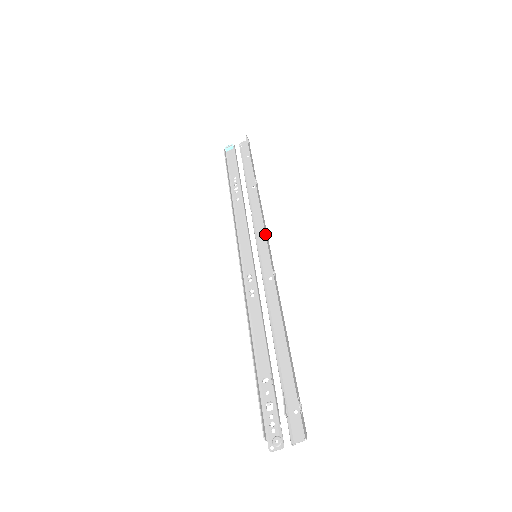
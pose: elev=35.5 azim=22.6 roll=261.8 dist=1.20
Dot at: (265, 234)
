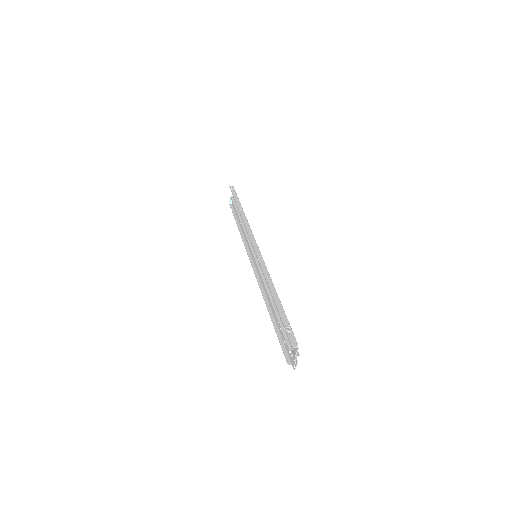
Dot at: (250, 239)
